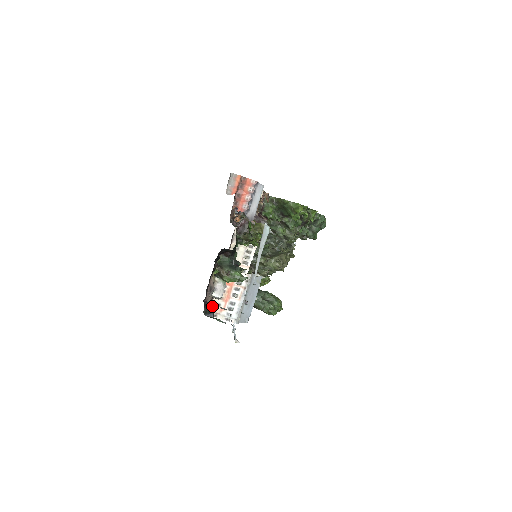
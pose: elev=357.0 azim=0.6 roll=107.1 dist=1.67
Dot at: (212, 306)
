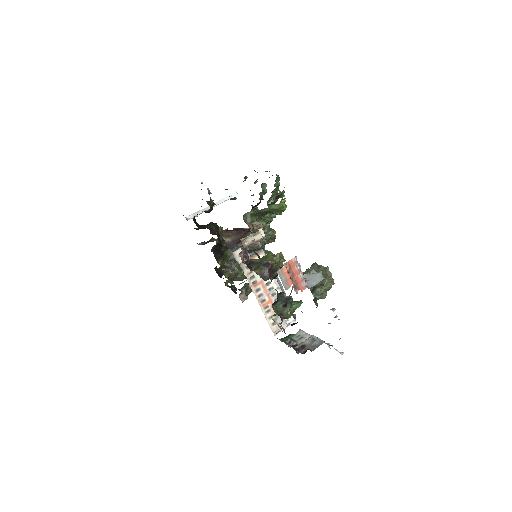
Dot at: (271, 328)
